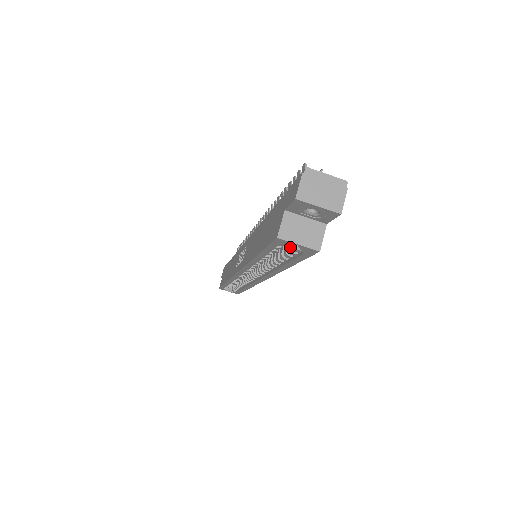
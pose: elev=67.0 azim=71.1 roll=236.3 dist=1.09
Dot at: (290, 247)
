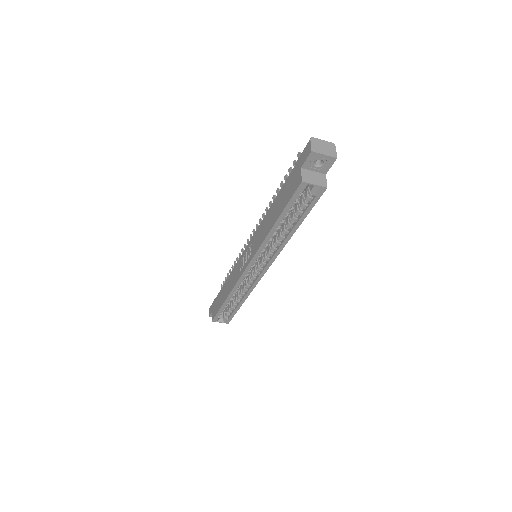
Dot at: (302, 202)
